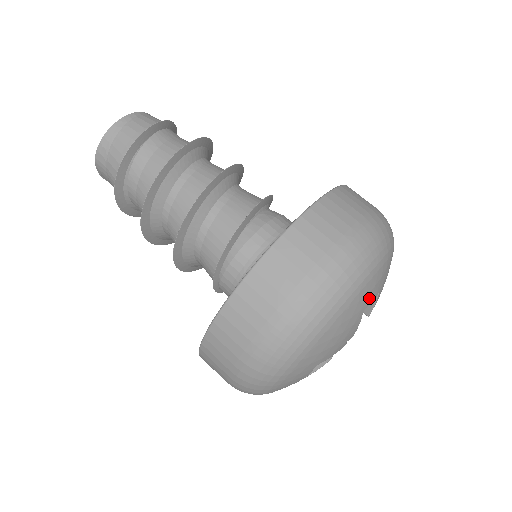
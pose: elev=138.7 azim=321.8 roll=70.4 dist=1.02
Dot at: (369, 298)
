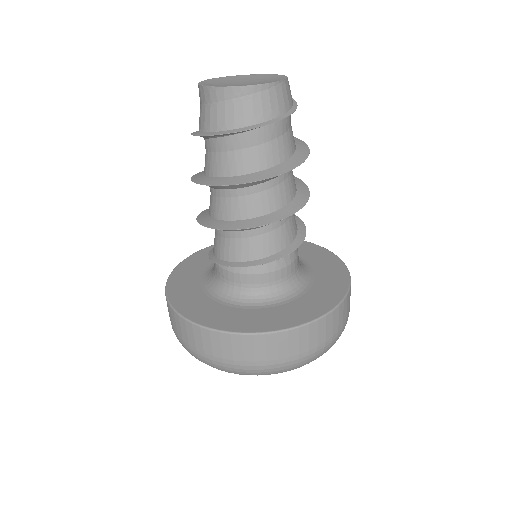
Dot at: occluded
